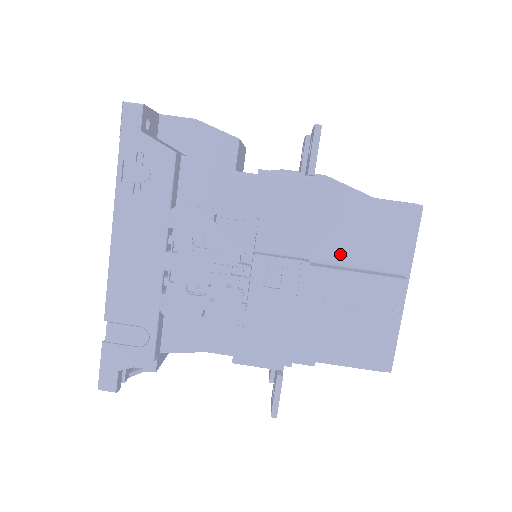
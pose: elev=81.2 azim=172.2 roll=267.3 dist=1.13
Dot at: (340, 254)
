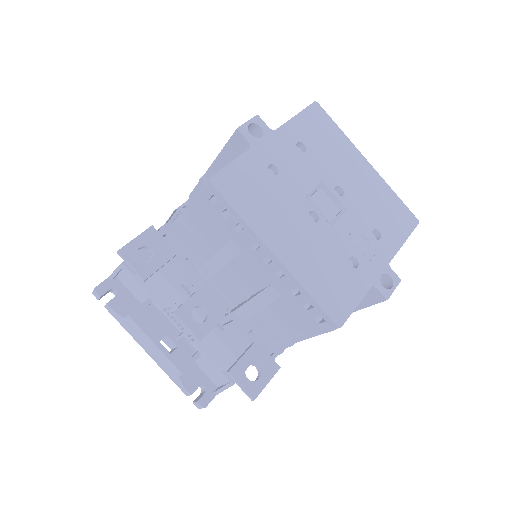
Dot at: occluded
